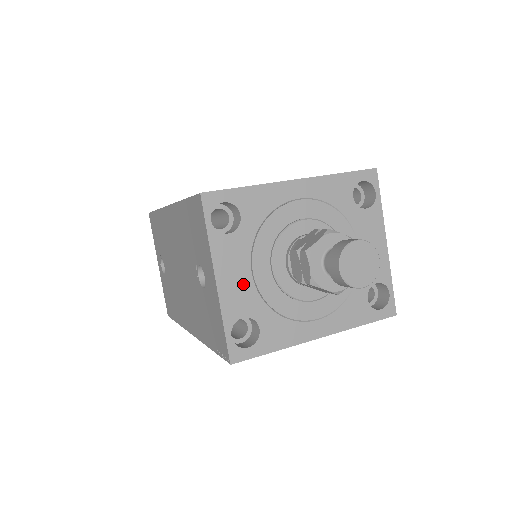
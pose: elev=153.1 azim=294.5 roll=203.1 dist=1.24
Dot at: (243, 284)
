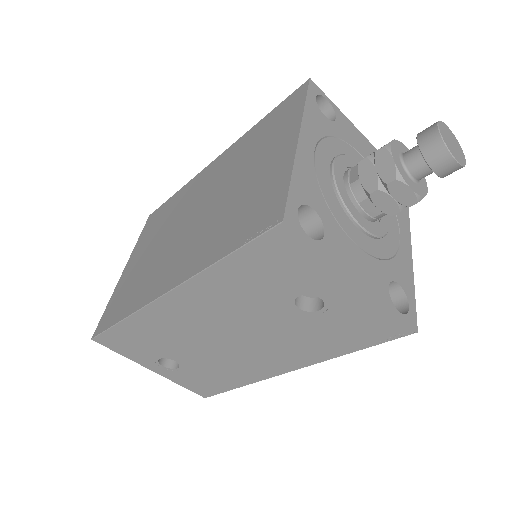
Dot at: (365, 263)
